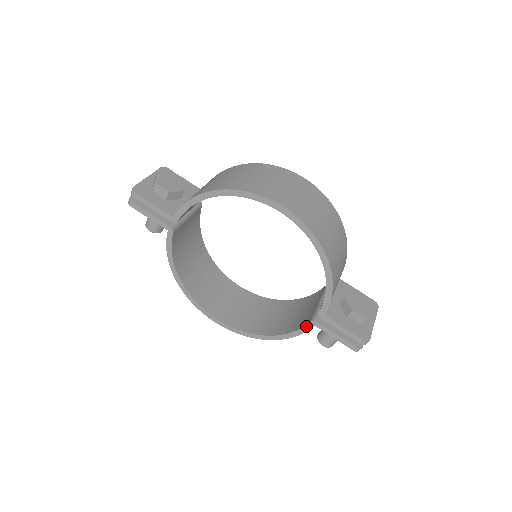
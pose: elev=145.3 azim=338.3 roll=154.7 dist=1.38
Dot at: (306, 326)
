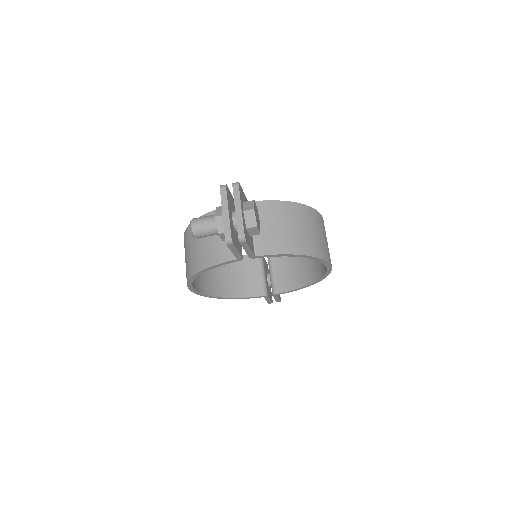
Dot at: (258, 297)
